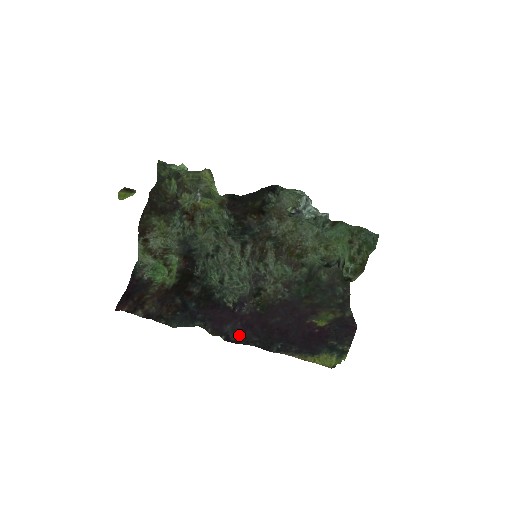
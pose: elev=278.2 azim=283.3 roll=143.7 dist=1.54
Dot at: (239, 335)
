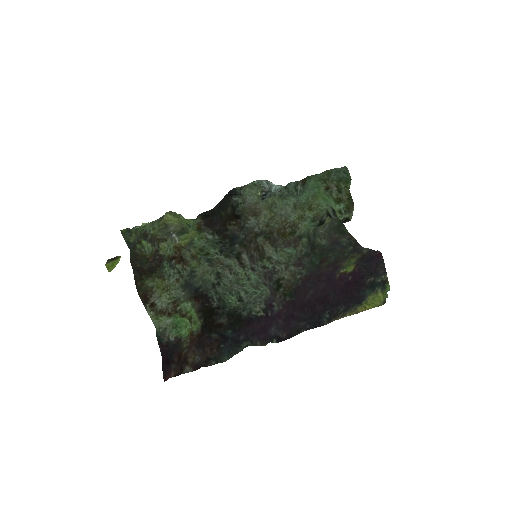
Dot at: (287, 330)
